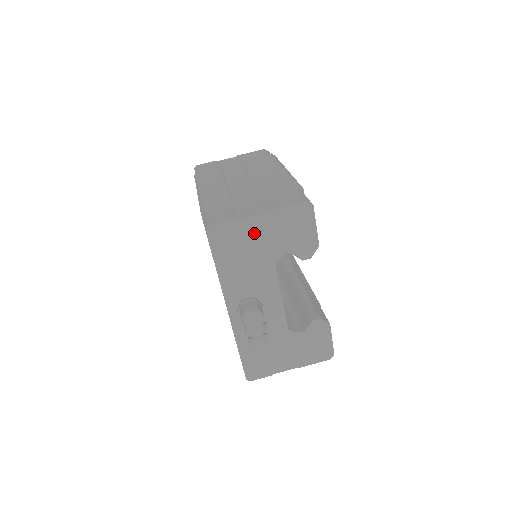
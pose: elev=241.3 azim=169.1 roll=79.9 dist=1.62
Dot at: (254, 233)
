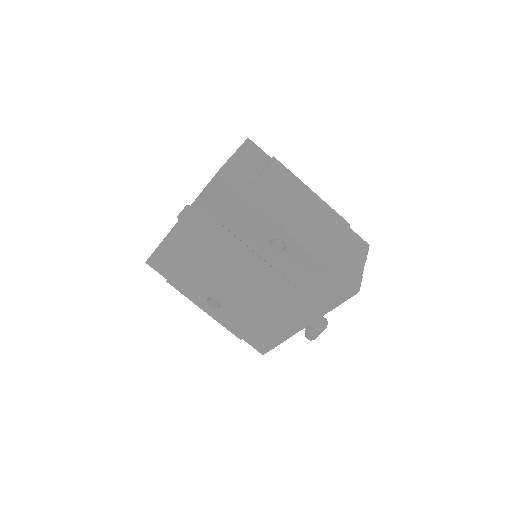
Dot at: occluded
